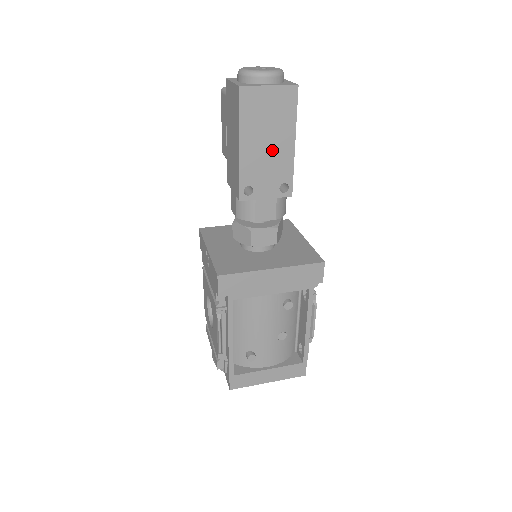
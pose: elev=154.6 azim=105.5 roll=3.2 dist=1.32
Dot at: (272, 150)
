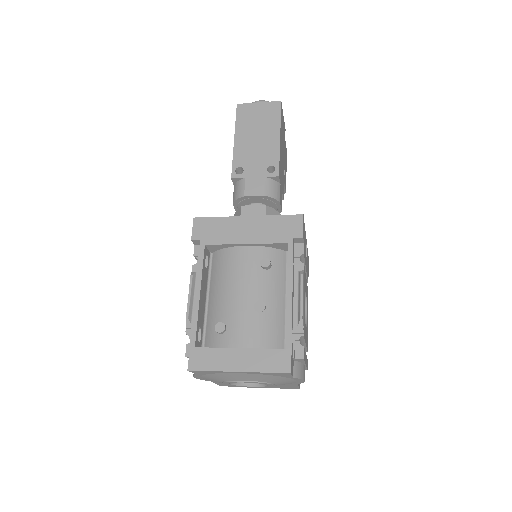
Dot at: (261, 142)
